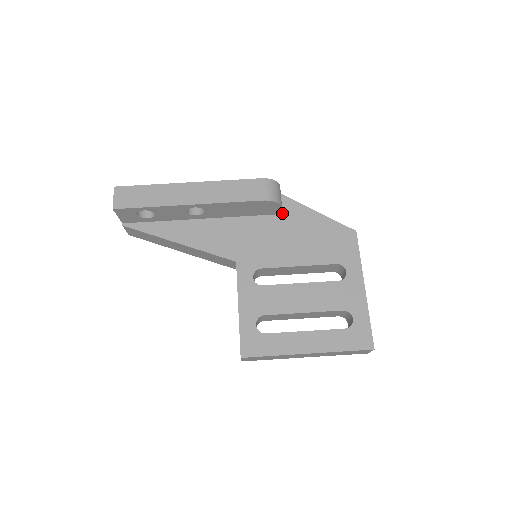
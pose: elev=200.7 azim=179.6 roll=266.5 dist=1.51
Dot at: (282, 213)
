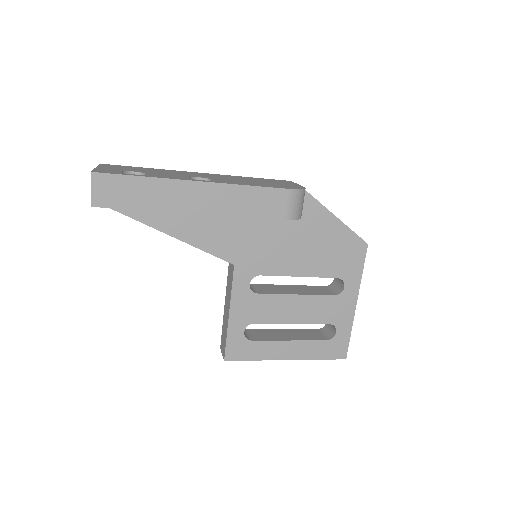
Dot at: occluded
